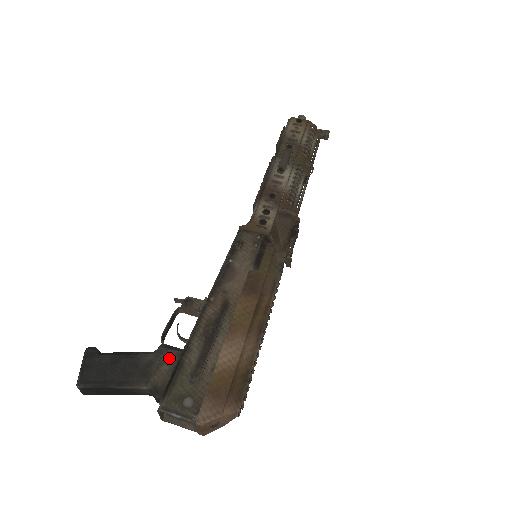
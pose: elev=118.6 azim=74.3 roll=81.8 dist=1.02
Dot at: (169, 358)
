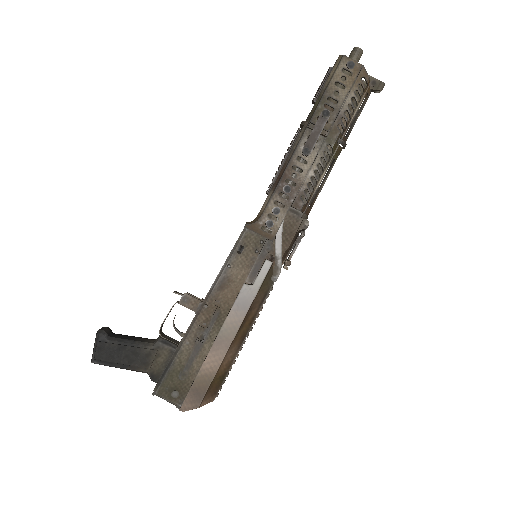
Dot at: (164, 352)
